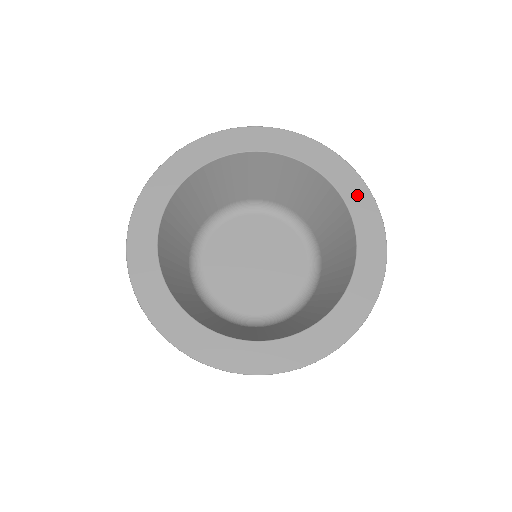
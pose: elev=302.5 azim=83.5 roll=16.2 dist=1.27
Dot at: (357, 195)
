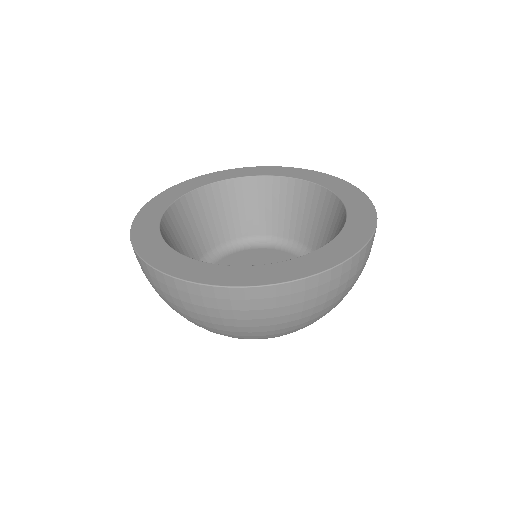
Dot at: (318, 177)
